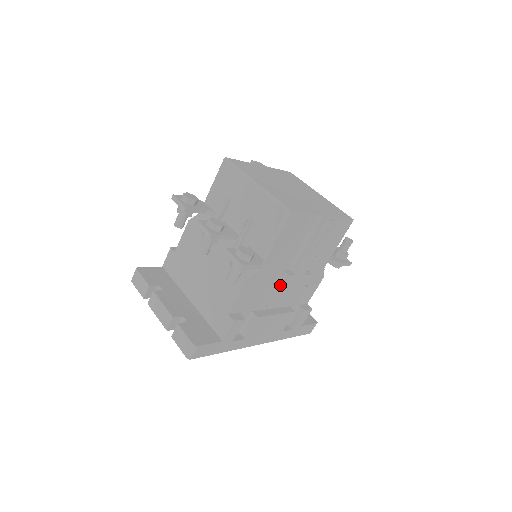
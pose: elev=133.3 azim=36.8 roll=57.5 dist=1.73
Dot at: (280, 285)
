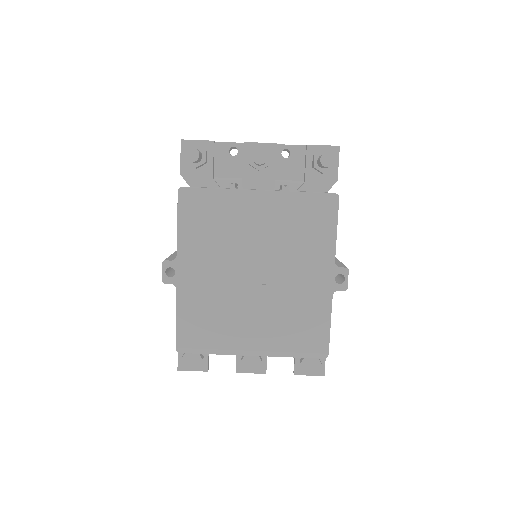
Dot at: occluded
